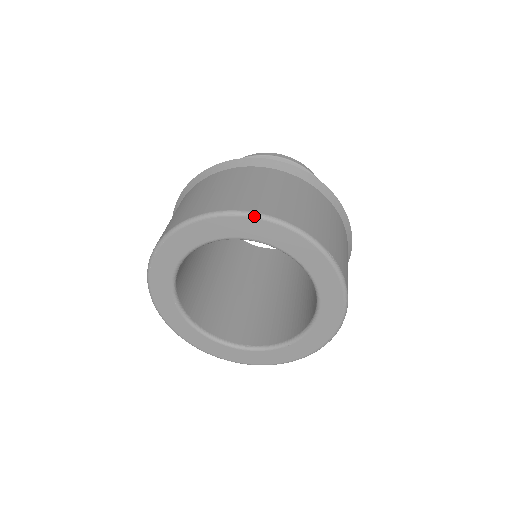
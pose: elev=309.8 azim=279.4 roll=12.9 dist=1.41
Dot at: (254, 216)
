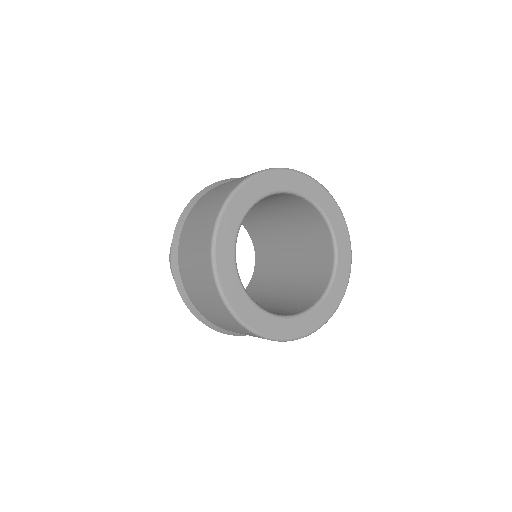
Dot at: (247, 180)
